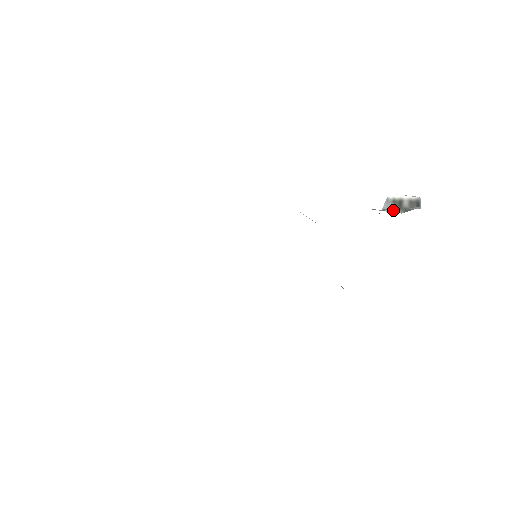
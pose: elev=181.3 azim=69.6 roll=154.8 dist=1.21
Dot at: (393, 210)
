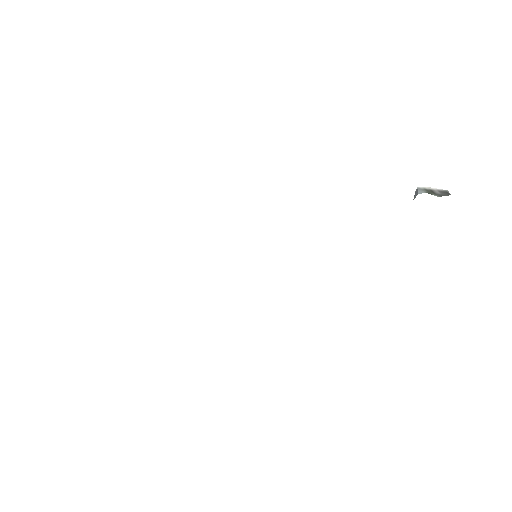
Dot at: occluded
